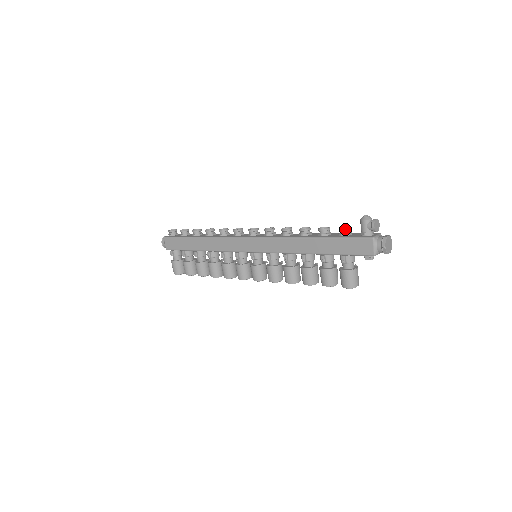
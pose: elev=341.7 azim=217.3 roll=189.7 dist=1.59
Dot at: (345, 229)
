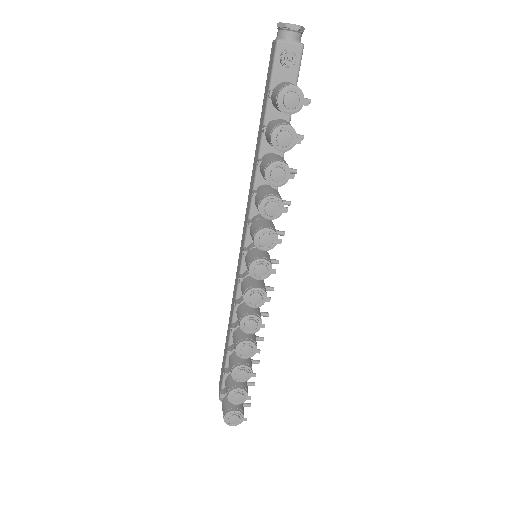
Dot at: occluded
